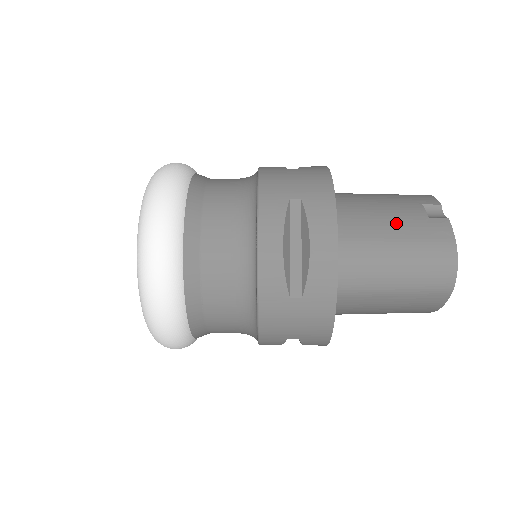
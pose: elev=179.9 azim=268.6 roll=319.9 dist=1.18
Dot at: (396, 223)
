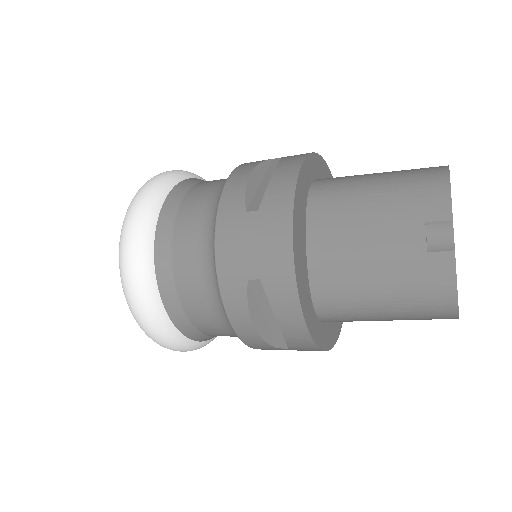
Dot at: (383, 266)
